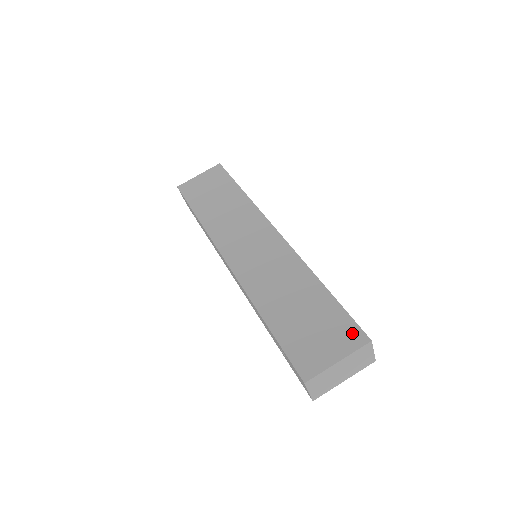
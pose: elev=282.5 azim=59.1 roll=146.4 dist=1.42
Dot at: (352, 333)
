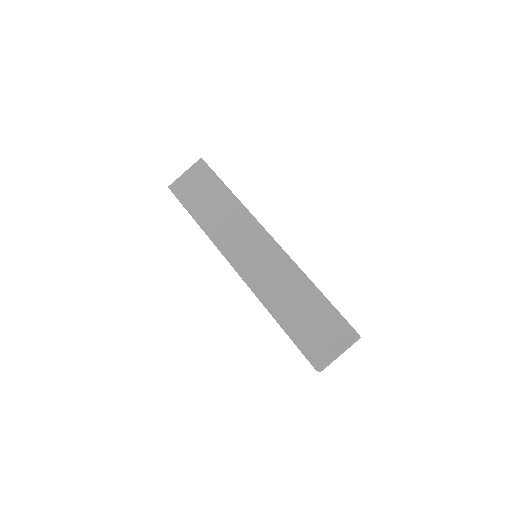
Dot at: (344, 329)
